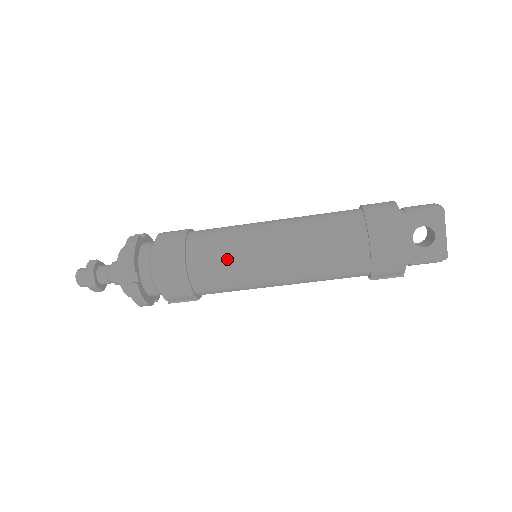
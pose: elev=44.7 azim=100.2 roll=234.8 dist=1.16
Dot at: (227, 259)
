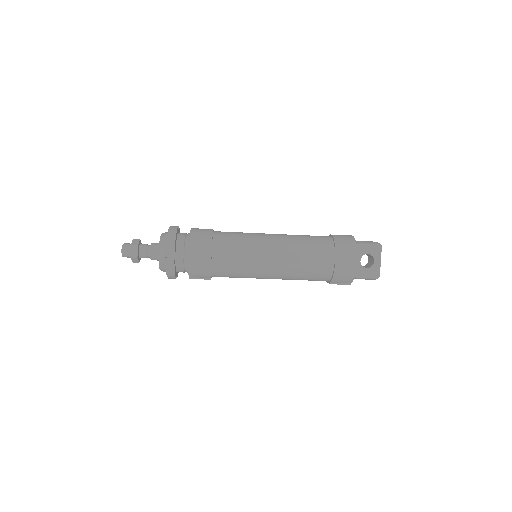
Dot at: (241, 253)
